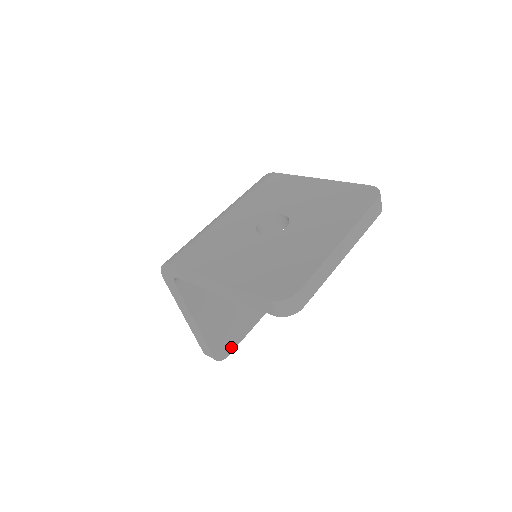
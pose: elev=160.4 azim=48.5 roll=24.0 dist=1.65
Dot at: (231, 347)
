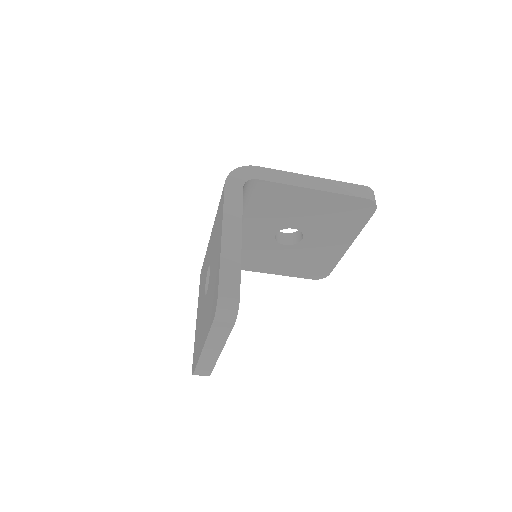
Dot at: (327, 270)
